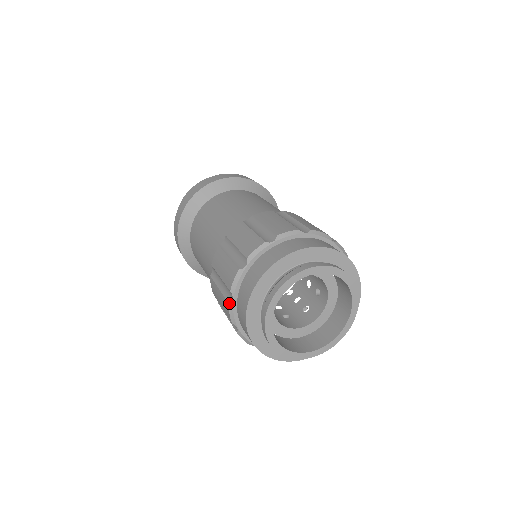
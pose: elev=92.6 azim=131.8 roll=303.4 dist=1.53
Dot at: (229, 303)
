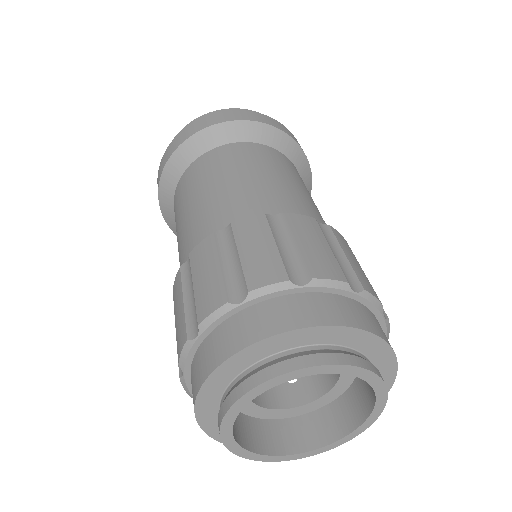
Dot at: (188, 340)
